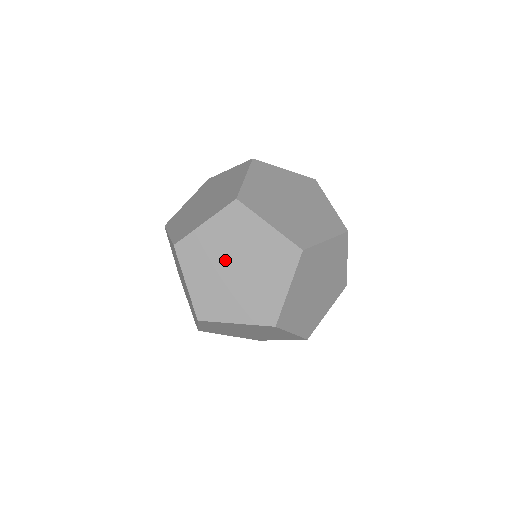
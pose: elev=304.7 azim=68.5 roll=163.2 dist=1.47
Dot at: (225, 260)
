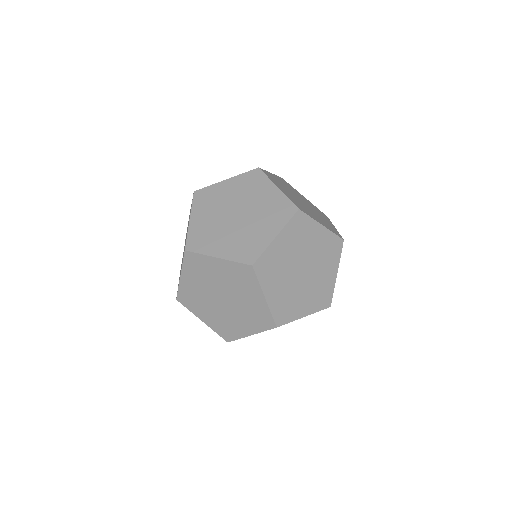
Dot at: (294, 265)
